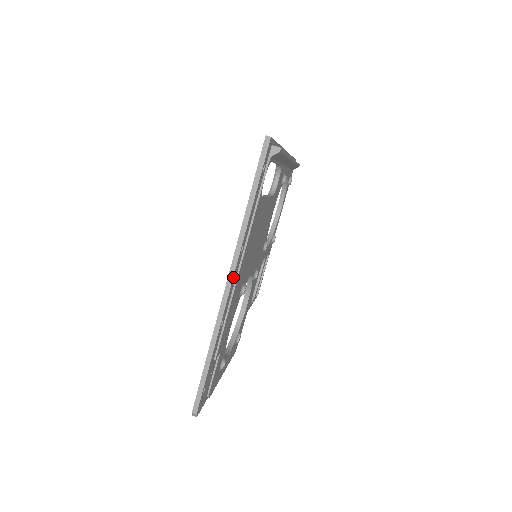
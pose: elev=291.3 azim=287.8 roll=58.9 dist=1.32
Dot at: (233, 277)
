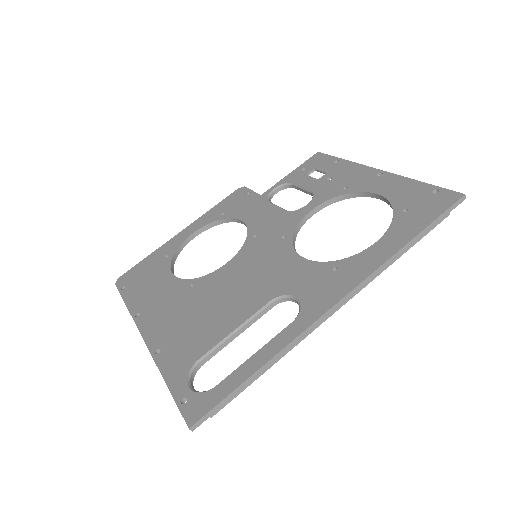
Dot at: occluded
